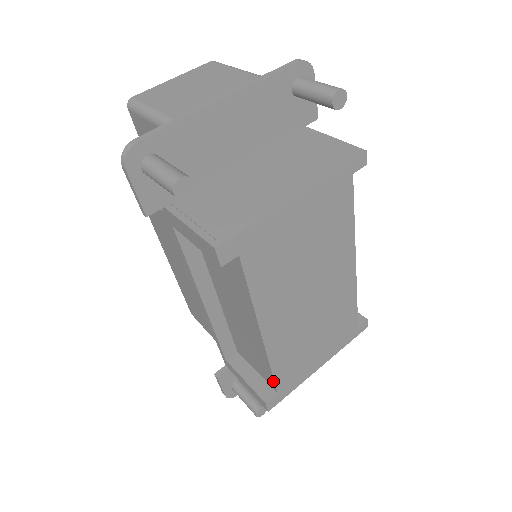
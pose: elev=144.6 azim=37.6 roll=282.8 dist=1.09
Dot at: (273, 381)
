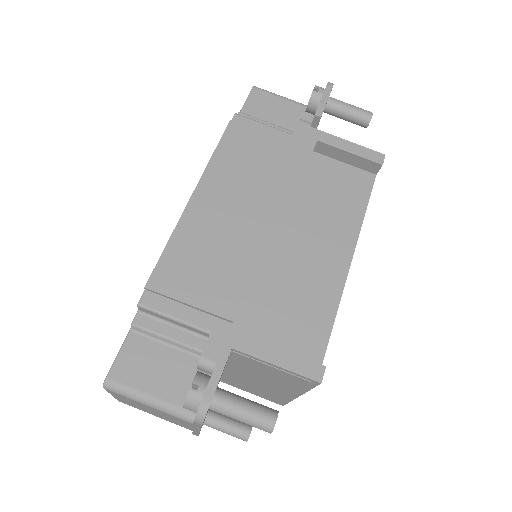
Dot at: occluded
